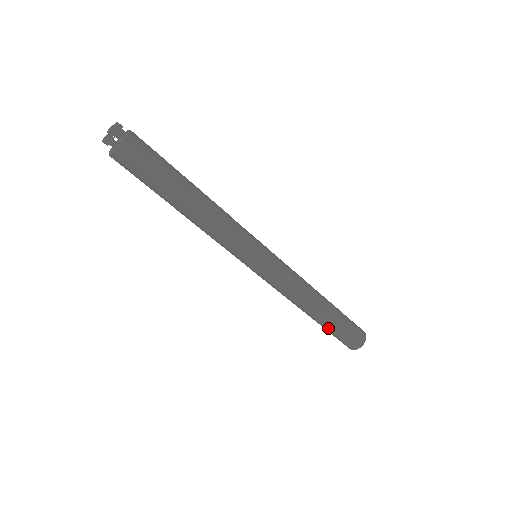
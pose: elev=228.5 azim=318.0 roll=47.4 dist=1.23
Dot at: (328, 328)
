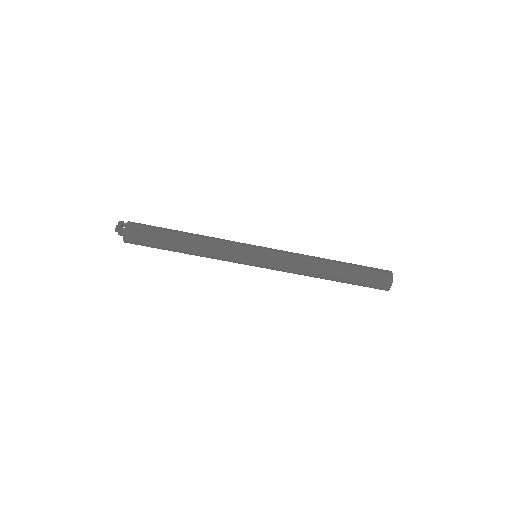
Dot at: (352, 276)
